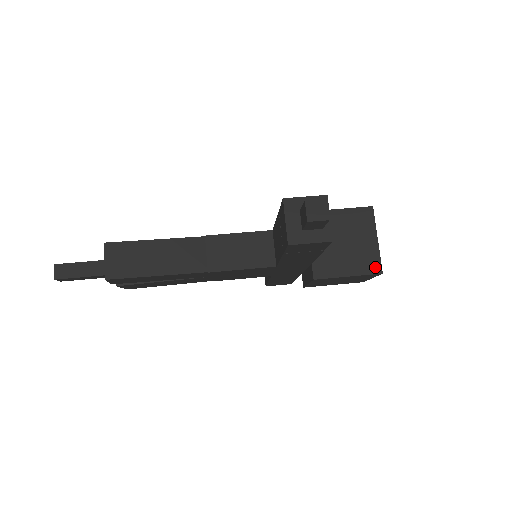
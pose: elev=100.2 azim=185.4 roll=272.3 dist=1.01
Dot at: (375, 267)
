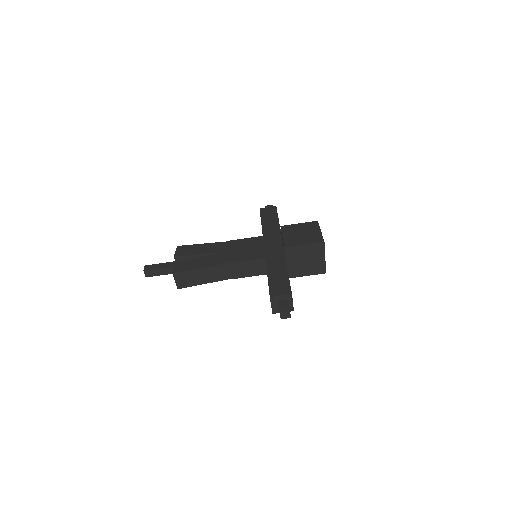
Dot at: (322, 271)
